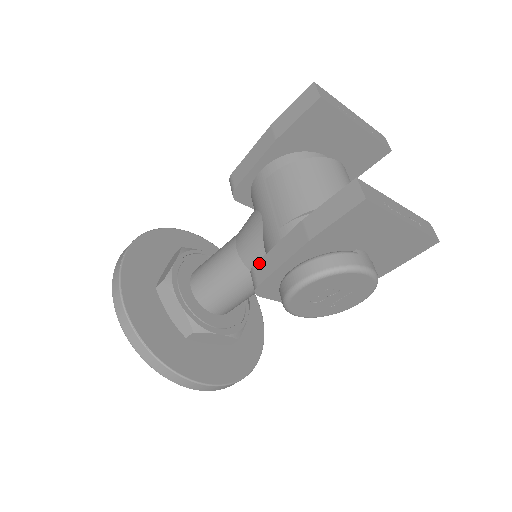
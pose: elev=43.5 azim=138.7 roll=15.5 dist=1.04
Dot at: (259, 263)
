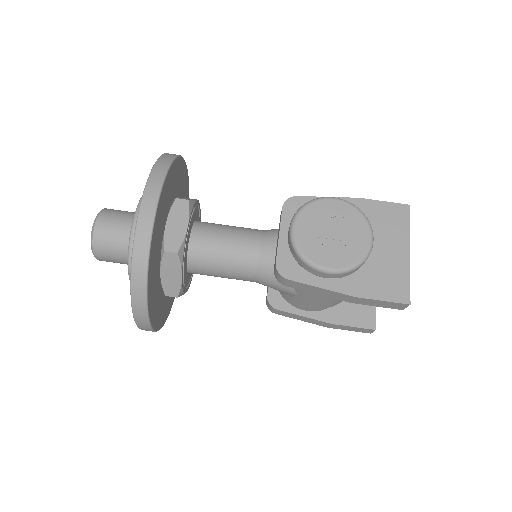
Dot at: occluded
